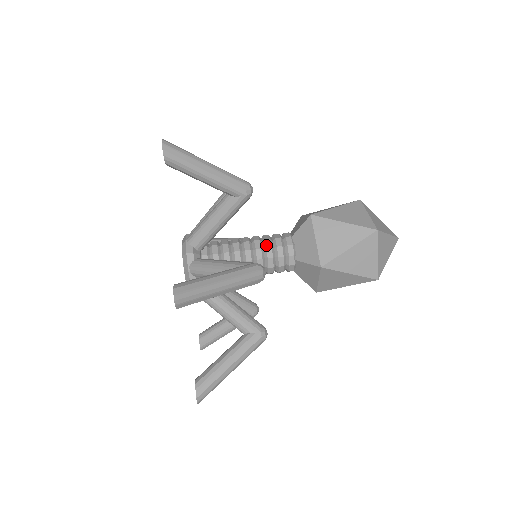
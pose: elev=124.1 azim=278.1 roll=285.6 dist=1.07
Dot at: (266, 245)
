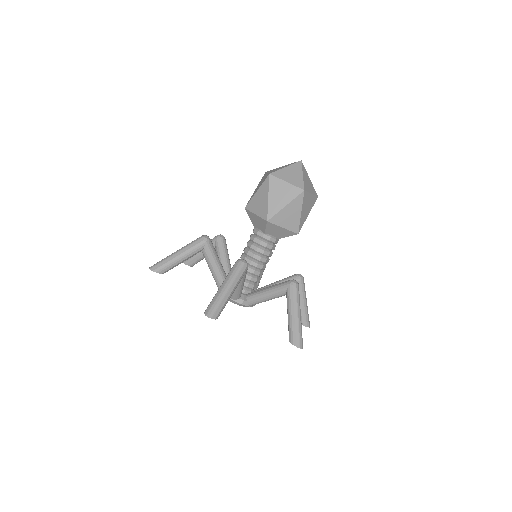
Dot at: (261, 253)
